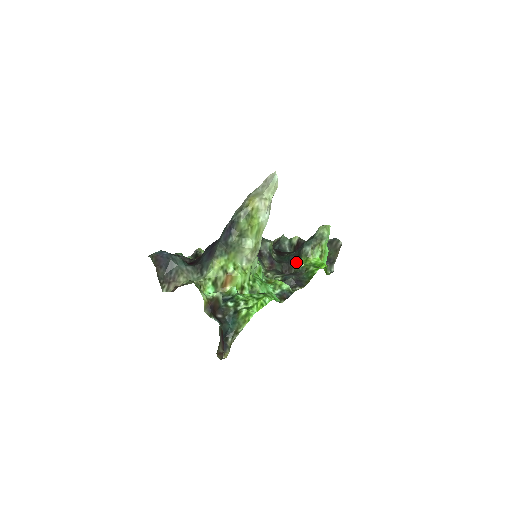
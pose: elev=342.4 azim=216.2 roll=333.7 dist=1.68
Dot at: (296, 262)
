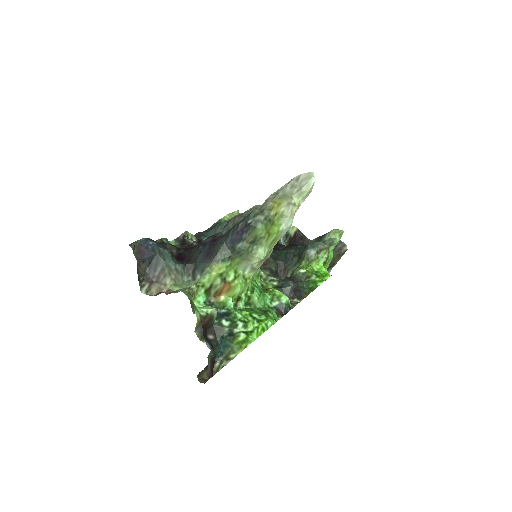
Dot at: (295, 264)
